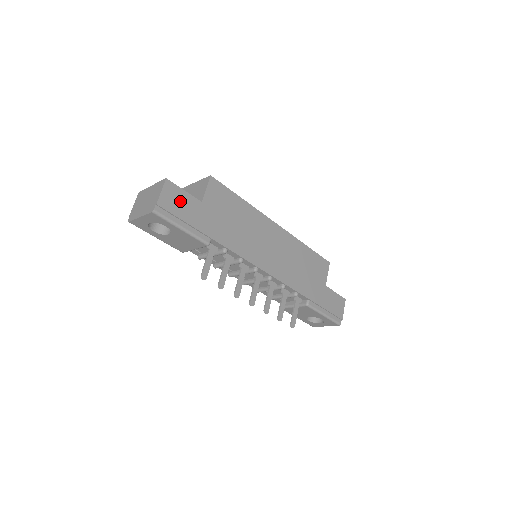
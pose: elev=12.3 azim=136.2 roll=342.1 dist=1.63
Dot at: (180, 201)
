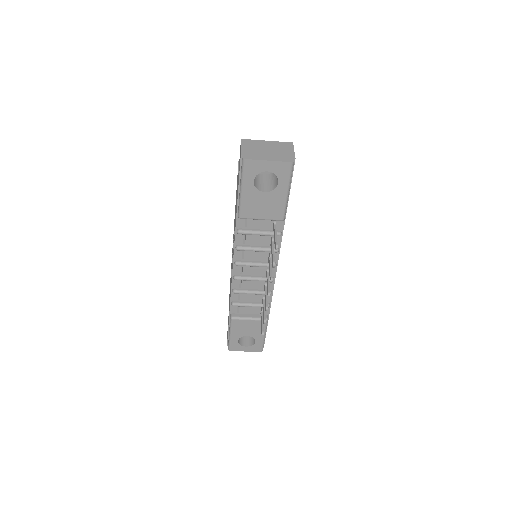
Dot at: occluded
